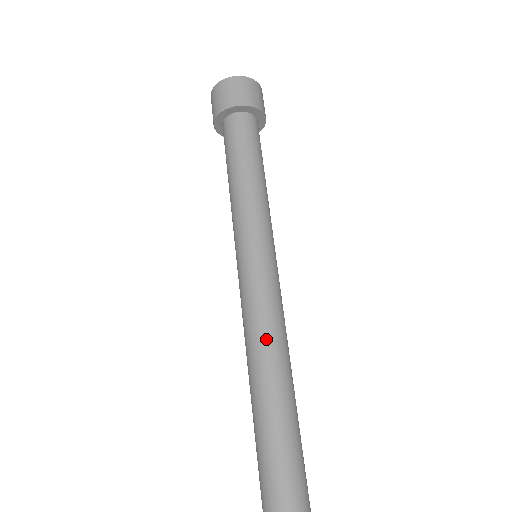
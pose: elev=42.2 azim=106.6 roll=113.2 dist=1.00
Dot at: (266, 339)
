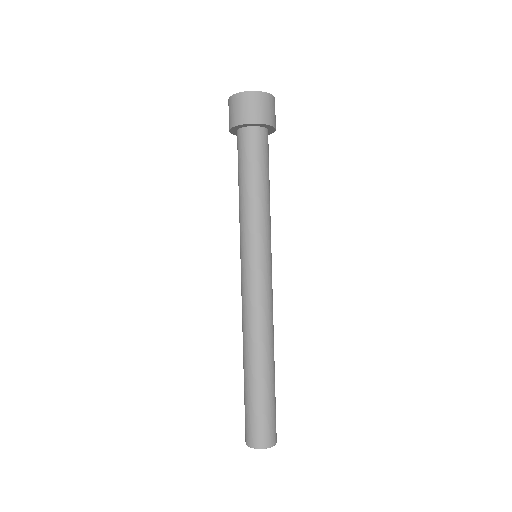
Dot at: (259, 326)
